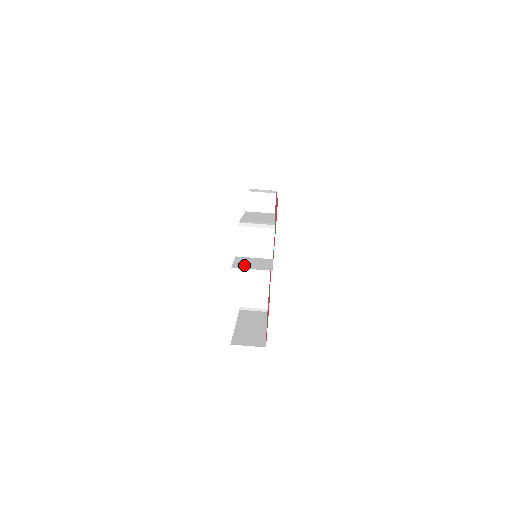
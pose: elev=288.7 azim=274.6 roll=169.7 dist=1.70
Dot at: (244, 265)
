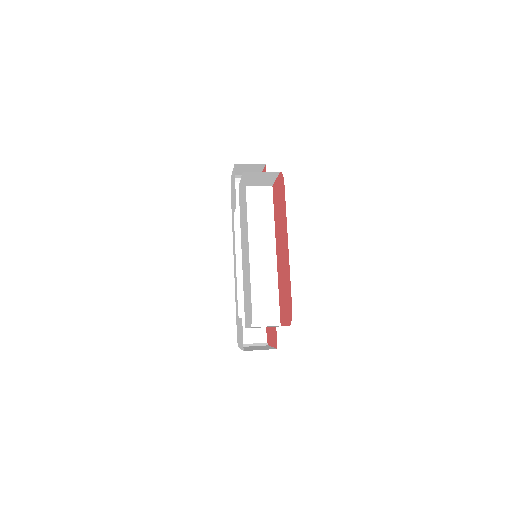
Dot at: occluded
